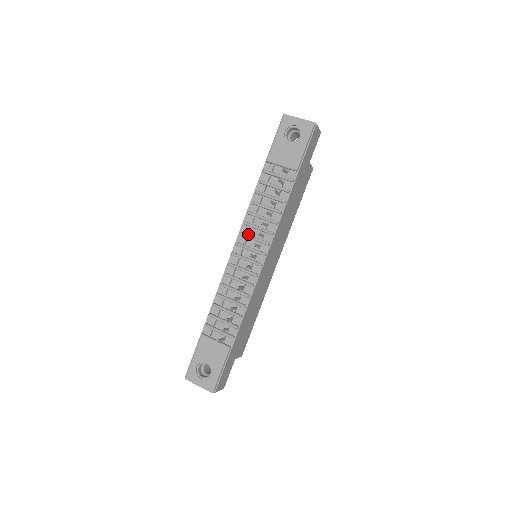
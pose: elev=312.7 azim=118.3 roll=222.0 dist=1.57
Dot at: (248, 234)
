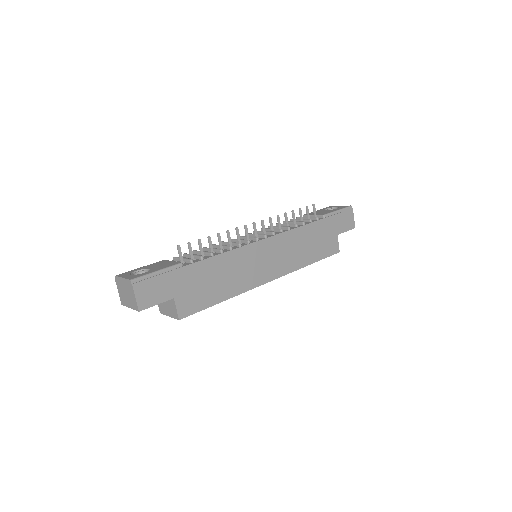
Dot at: occluded
